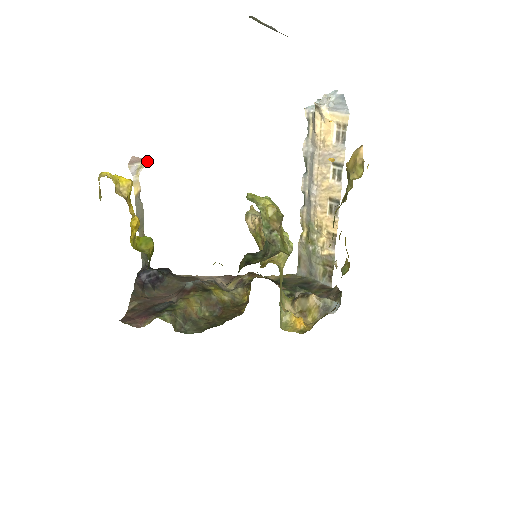
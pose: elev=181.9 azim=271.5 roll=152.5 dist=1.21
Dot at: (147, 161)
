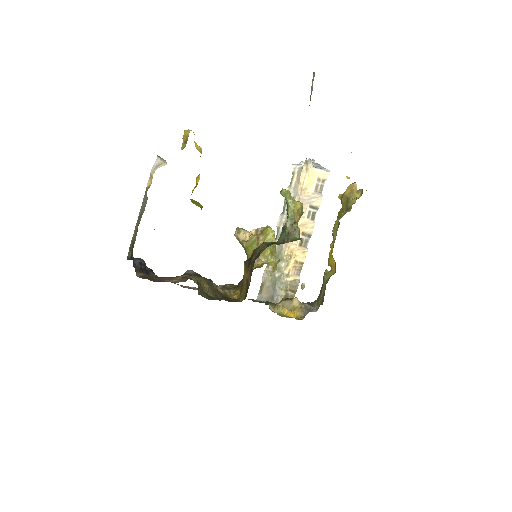
Dot at: (166, 162)
